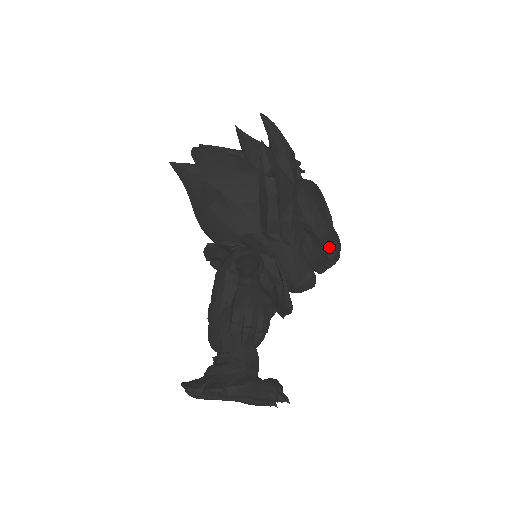
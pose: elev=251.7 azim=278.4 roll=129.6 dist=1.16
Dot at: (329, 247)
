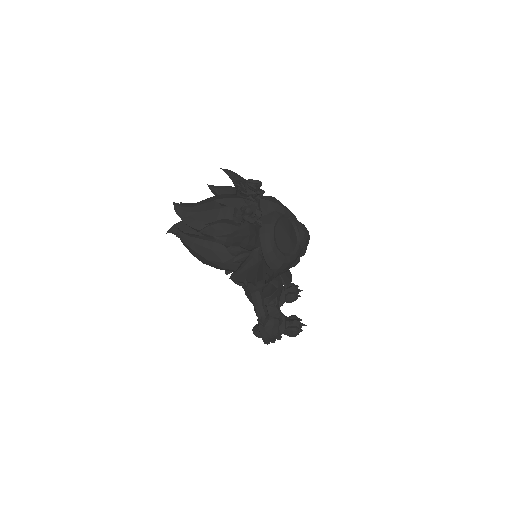
Dot at: (300, 254)
